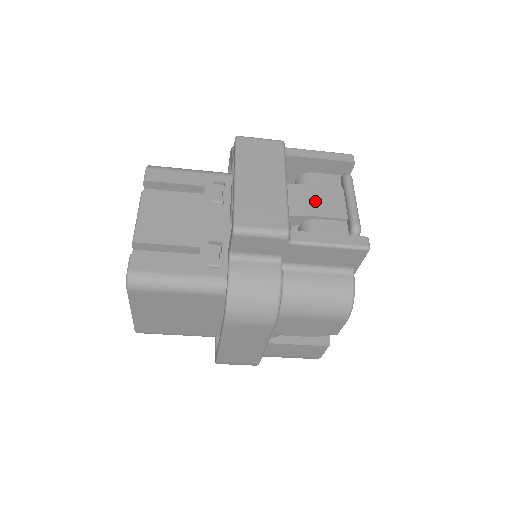
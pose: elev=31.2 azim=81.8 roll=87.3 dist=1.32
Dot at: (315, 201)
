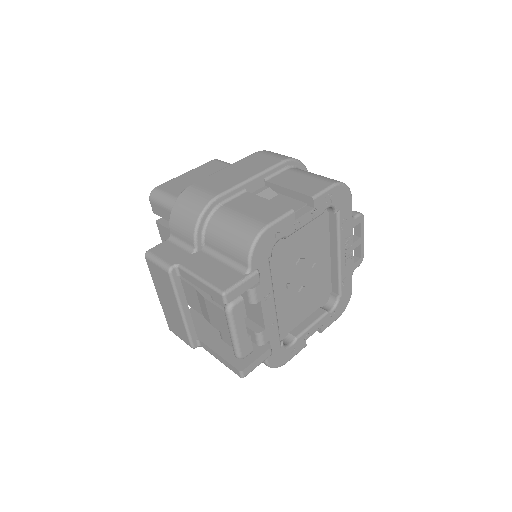
Dot at: (214, 317)
